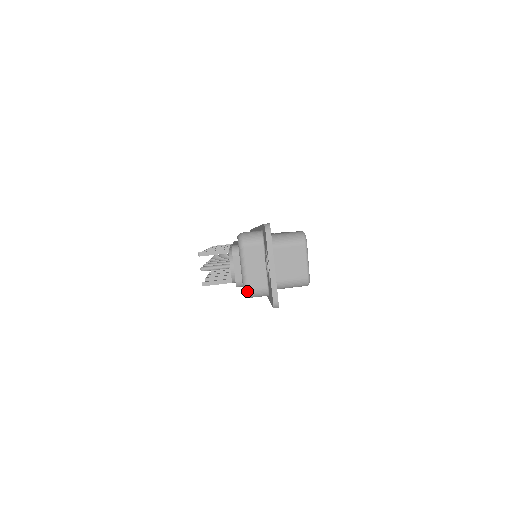
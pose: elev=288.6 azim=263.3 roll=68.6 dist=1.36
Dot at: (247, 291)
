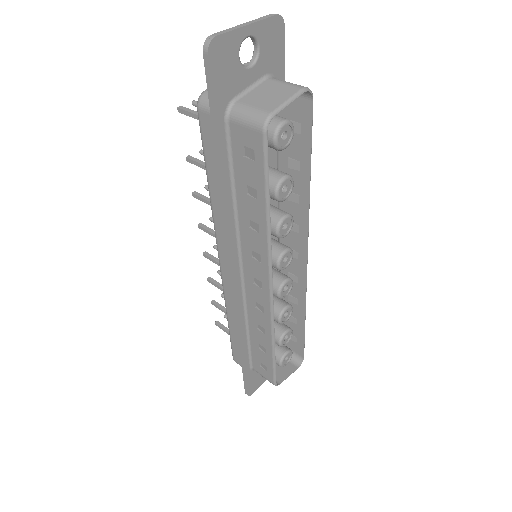
Dot at: (203, 92)
